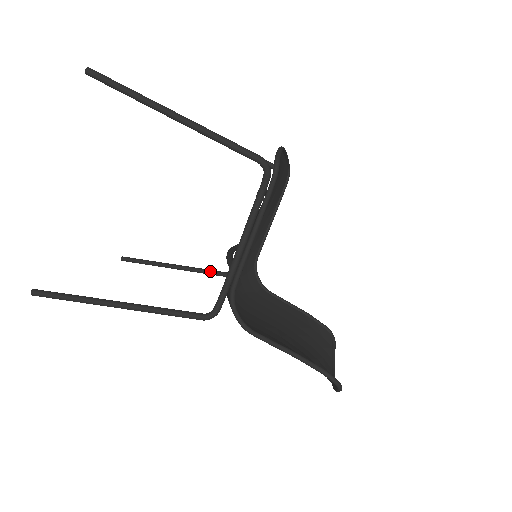
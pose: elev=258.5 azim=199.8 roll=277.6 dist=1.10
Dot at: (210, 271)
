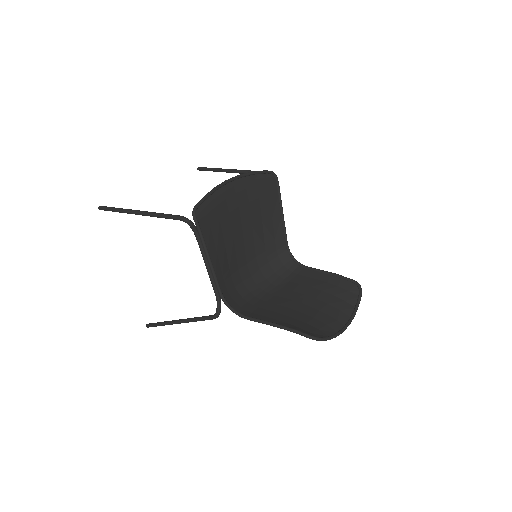
Dot at: occluded
